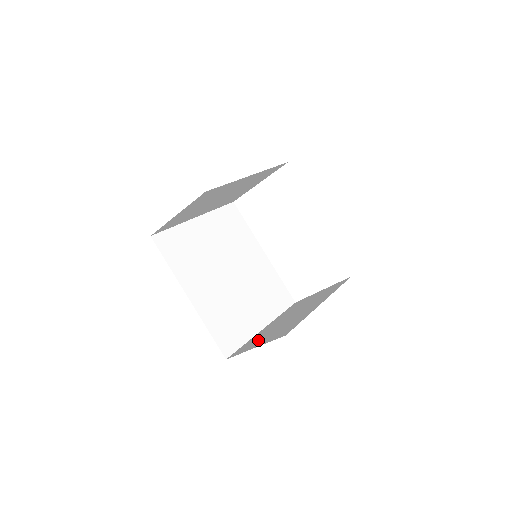
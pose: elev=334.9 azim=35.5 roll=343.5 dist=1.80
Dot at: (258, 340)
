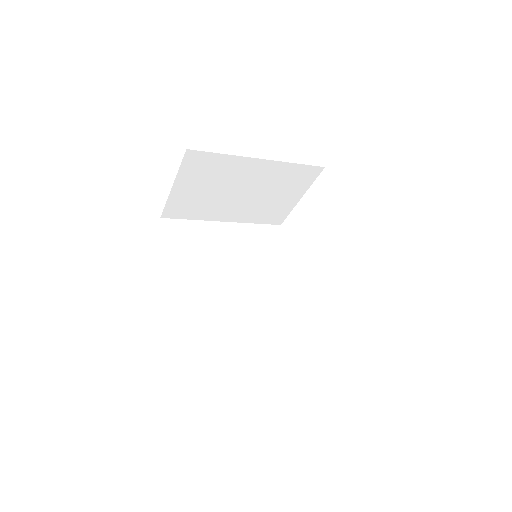
Dot at: occluded
